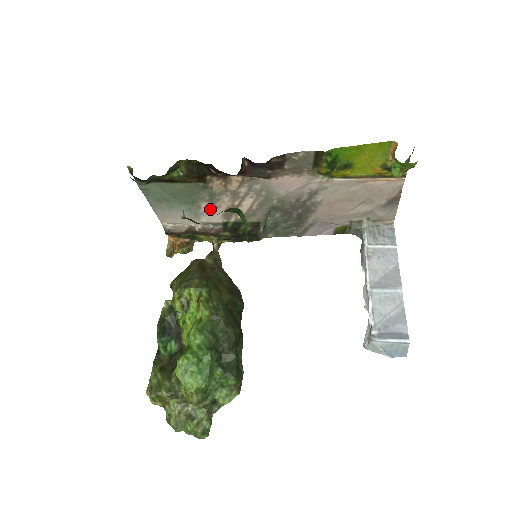
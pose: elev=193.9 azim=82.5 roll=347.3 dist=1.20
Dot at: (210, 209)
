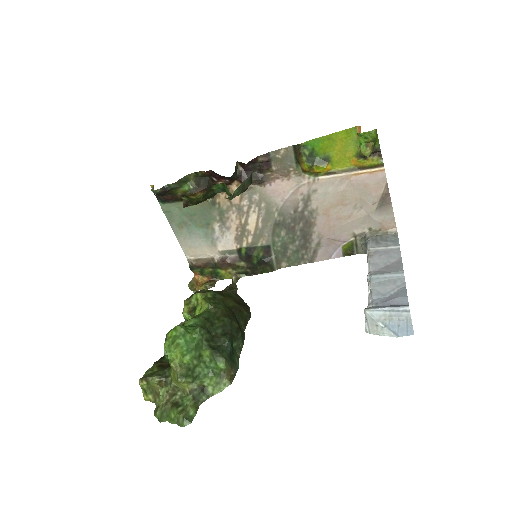
Dot at: (223, 232)
